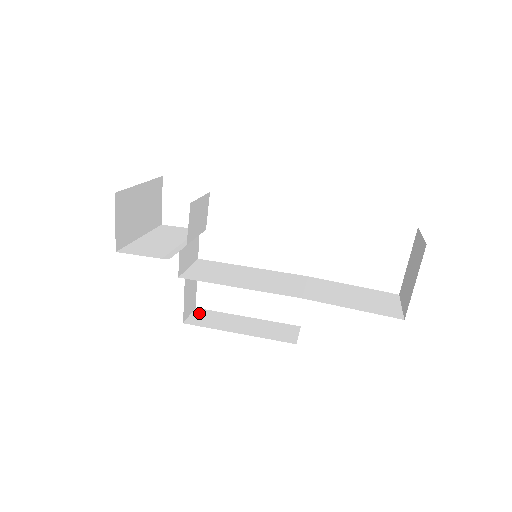
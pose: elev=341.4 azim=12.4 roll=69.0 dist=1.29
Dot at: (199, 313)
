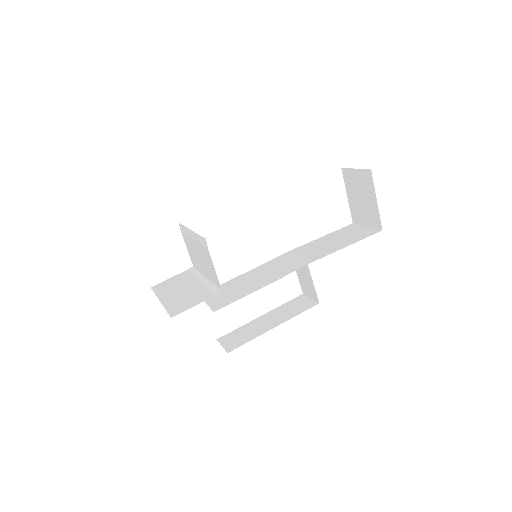
Dot at: (226, 340)
